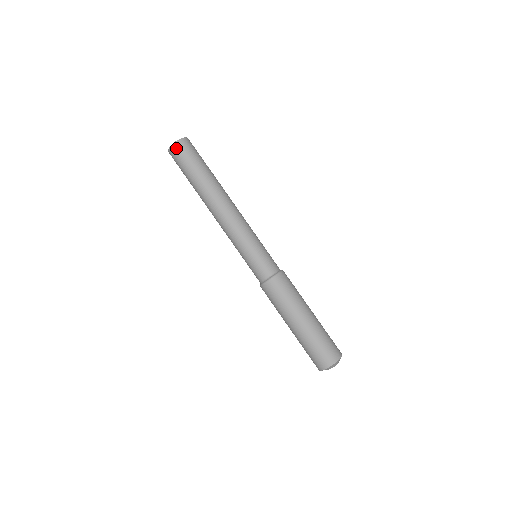
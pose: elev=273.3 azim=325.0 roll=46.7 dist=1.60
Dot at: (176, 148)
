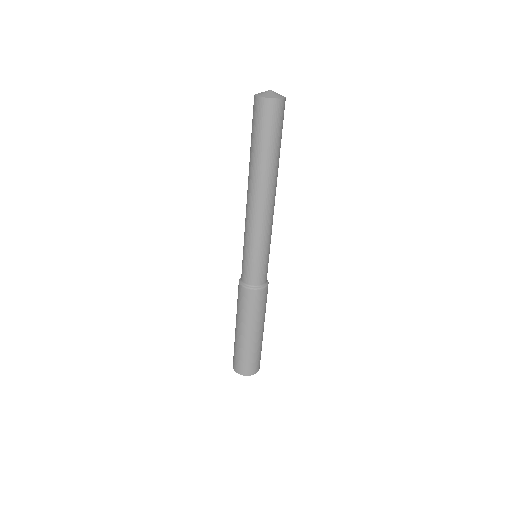
Dot at: (262, 105)
